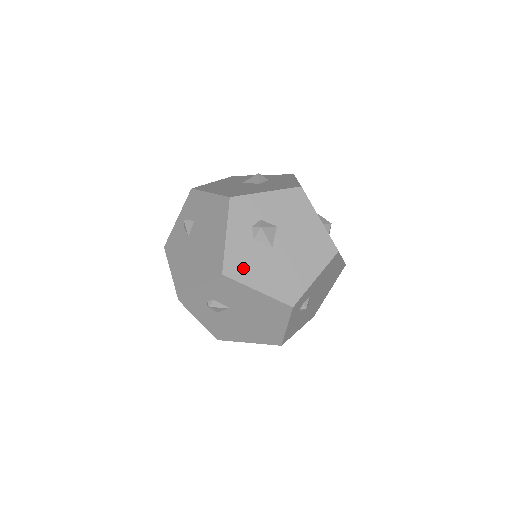
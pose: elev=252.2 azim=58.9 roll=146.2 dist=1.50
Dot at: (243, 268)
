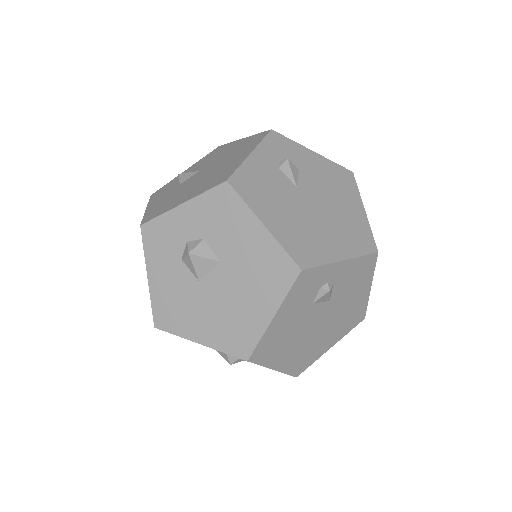
Dot at: occluded
